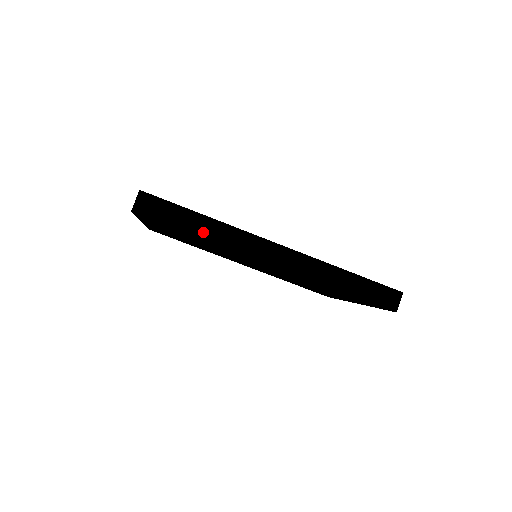
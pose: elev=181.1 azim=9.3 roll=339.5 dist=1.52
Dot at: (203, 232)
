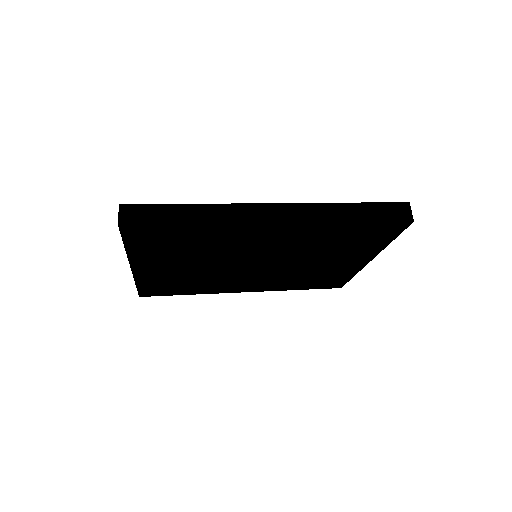
Dot at: (197, 219)
